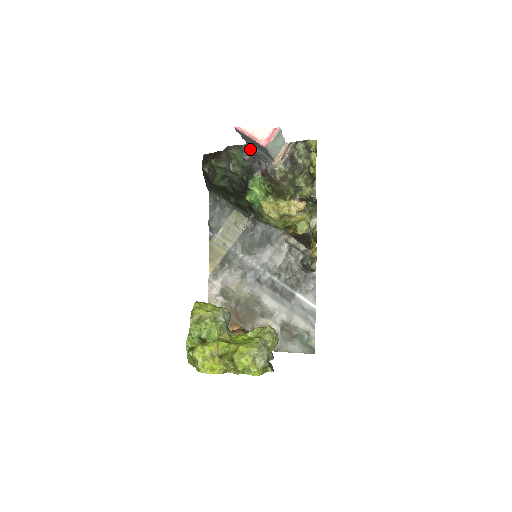
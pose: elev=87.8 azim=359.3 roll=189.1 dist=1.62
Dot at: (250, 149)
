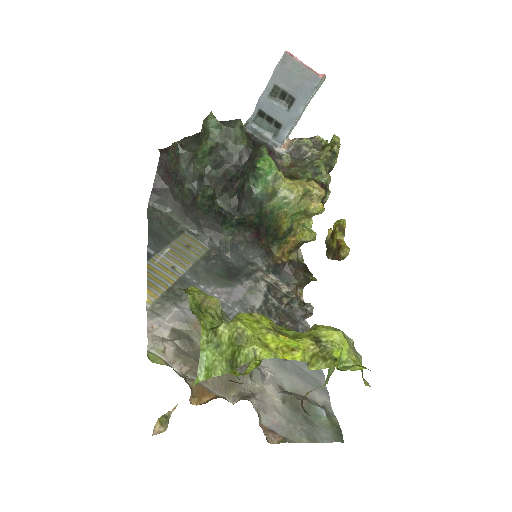
Dot at: (252, 127)
